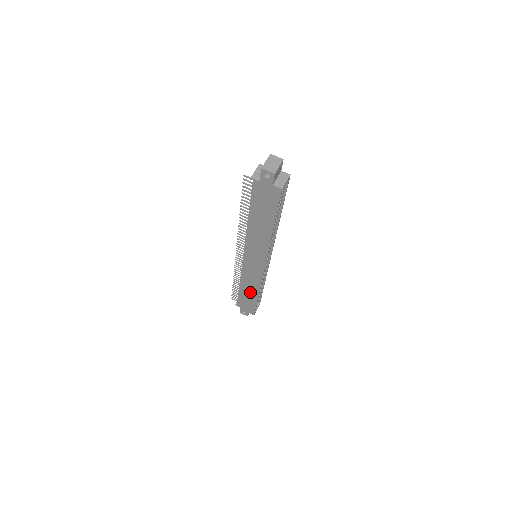
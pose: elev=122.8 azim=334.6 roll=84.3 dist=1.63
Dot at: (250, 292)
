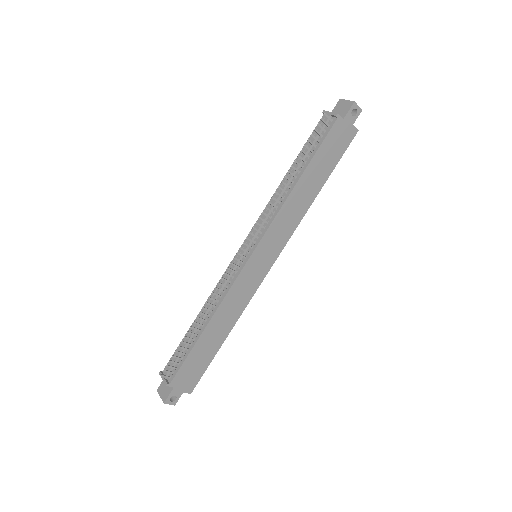
Dot at: (217, 334)
